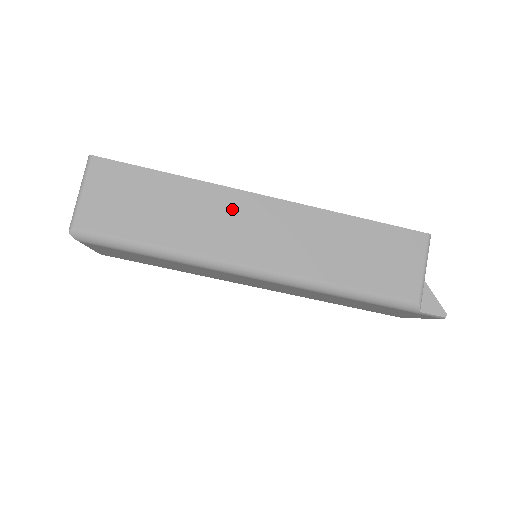
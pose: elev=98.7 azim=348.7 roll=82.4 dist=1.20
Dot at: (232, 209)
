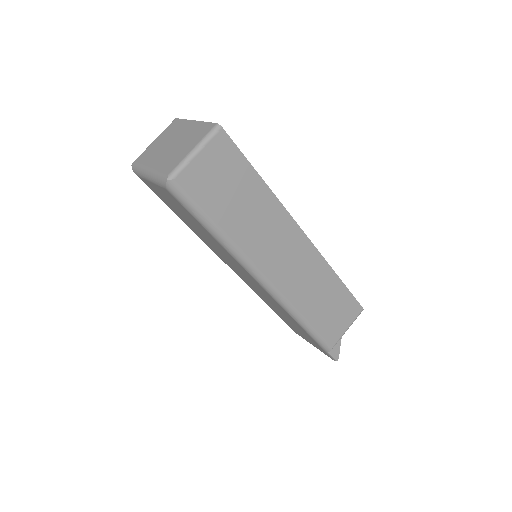
Dot at: (282, 231)
